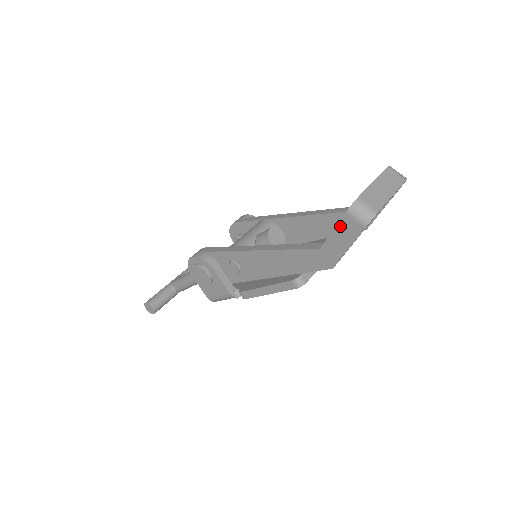
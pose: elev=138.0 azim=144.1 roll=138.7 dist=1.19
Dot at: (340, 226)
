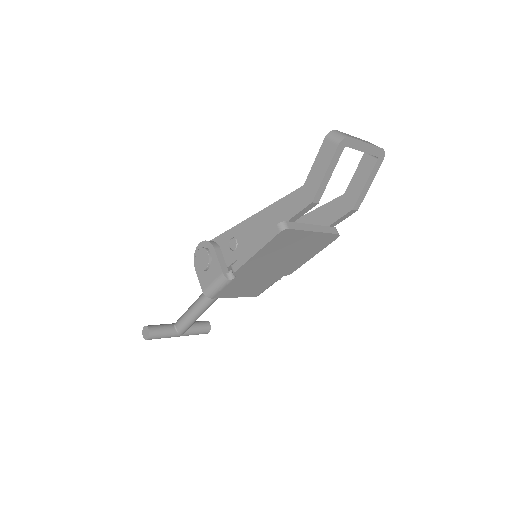
Dot at: (320, 153)
